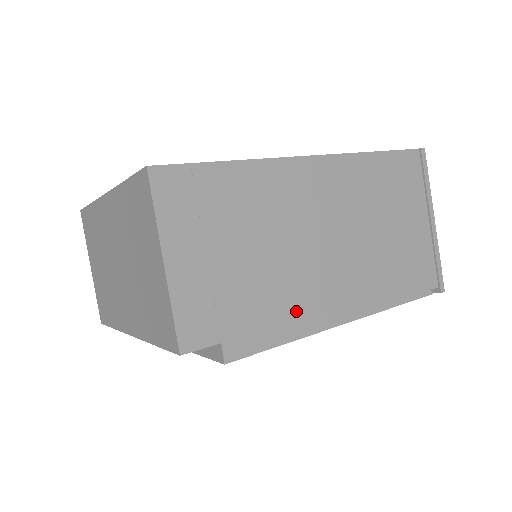
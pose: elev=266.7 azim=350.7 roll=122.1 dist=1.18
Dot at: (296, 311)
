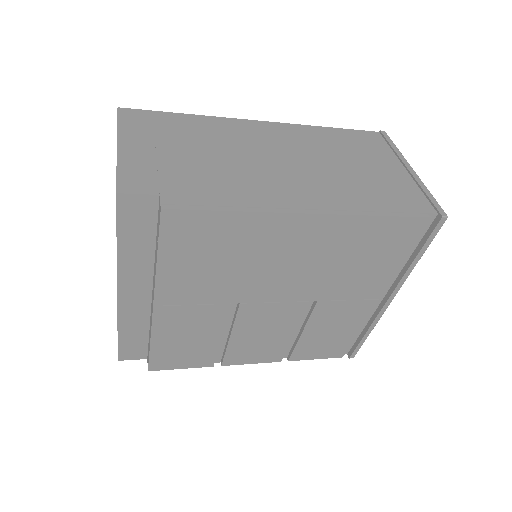
Dot at: (245, 193)
